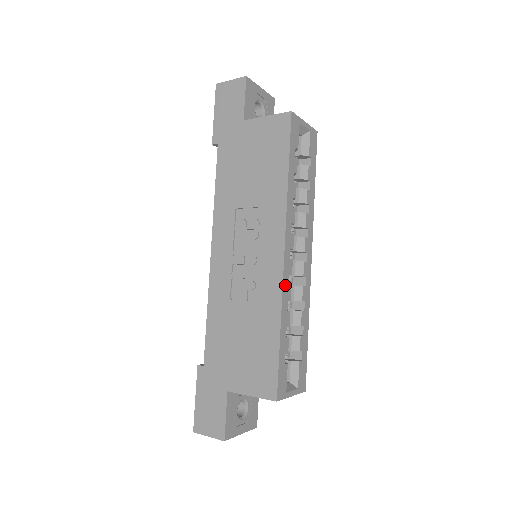
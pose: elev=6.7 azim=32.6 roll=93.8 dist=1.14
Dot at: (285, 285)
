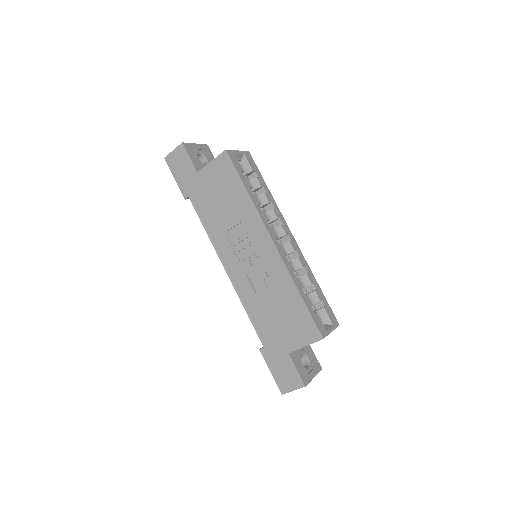
Dot at: (286, 263)
